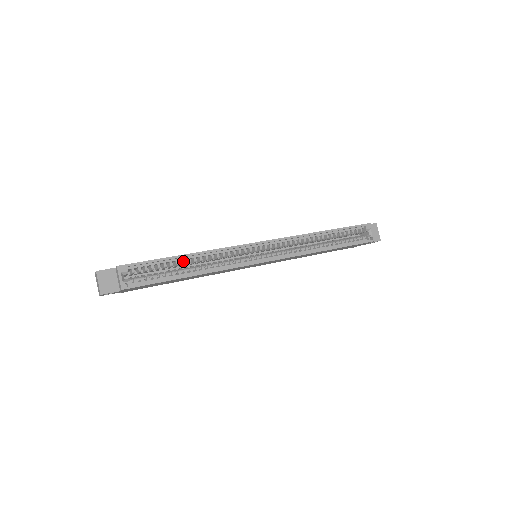
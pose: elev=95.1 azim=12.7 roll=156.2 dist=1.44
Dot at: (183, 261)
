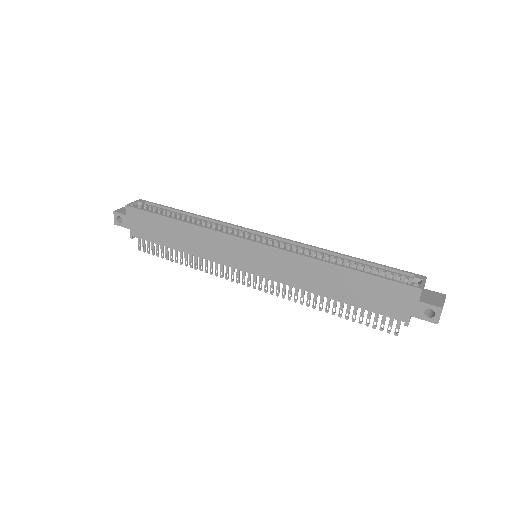
Dot at: (185, 216)
